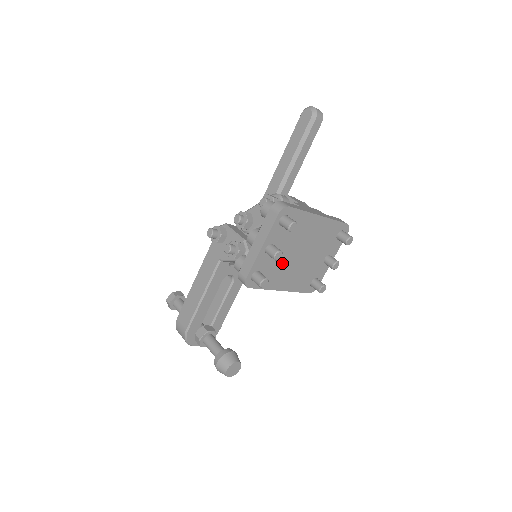
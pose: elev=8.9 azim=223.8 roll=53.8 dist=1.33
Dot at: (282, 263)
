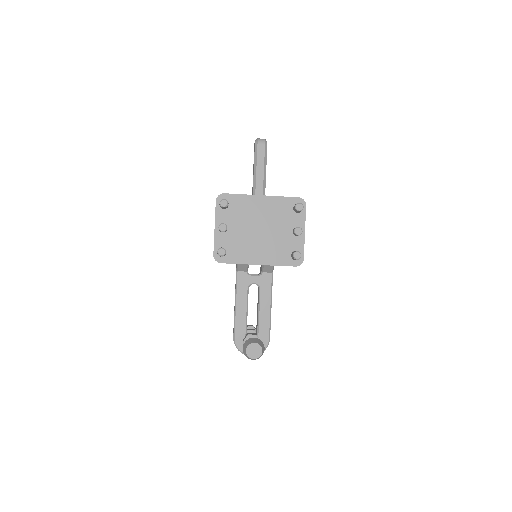
Dot at: (244, 239)
